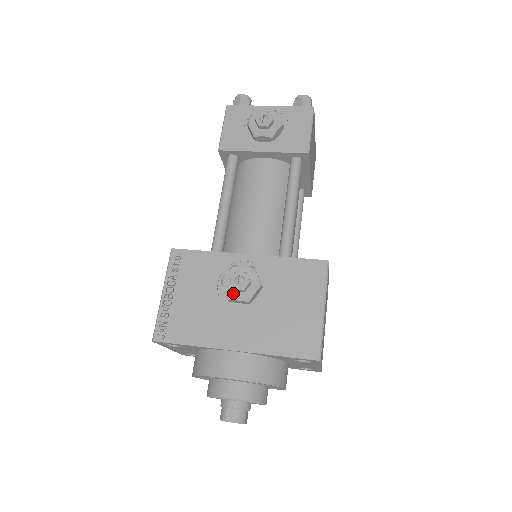
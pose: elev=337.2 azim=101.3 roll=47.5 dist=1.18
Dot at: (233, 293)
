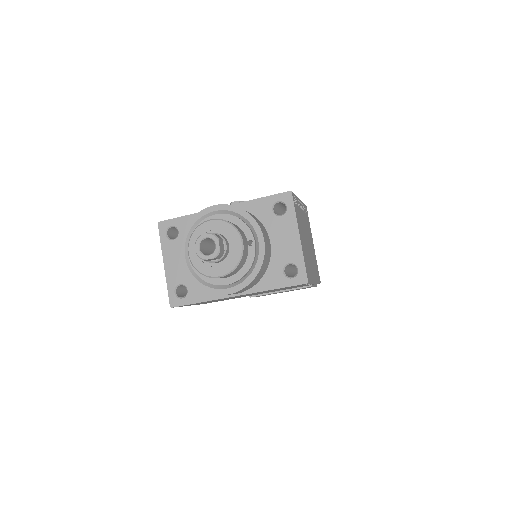
Dot at: occluded
